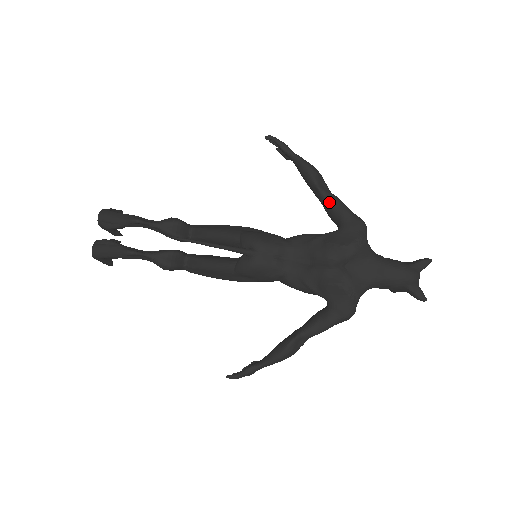
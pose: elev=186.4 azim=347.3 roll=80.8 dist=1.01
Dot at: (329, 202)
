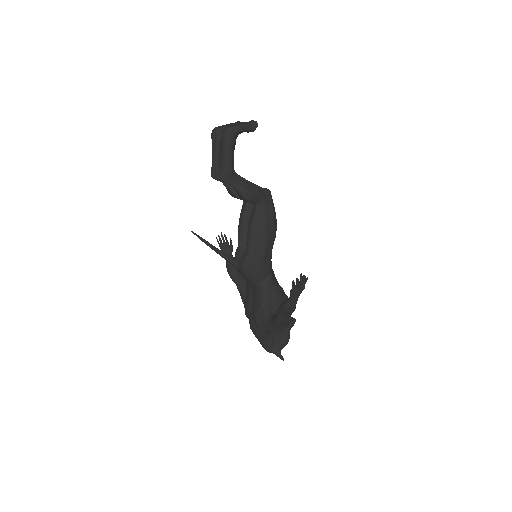
Dot at: (275, 317)
